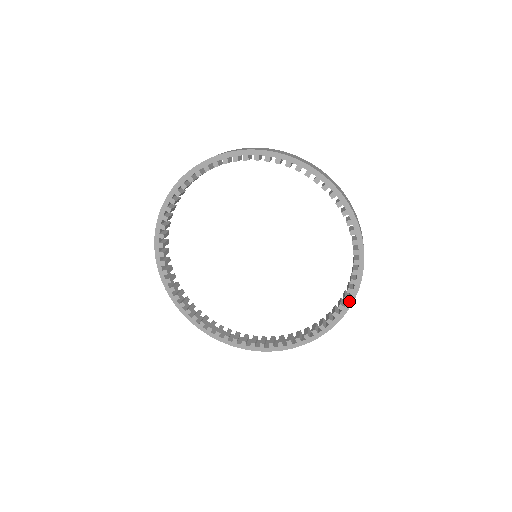
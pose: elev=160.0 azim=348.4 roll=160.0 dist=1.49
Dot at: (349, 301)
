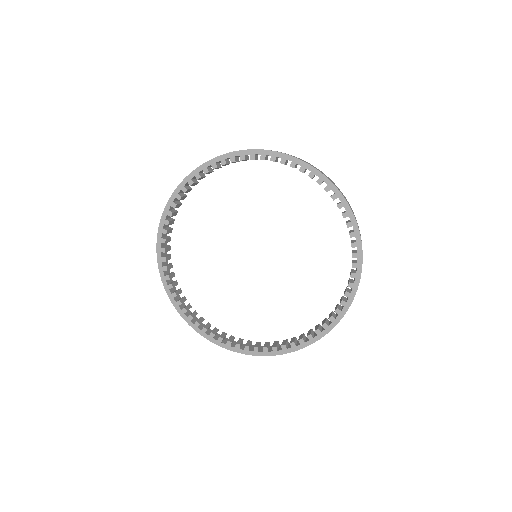
Dot at: (356, 276)
